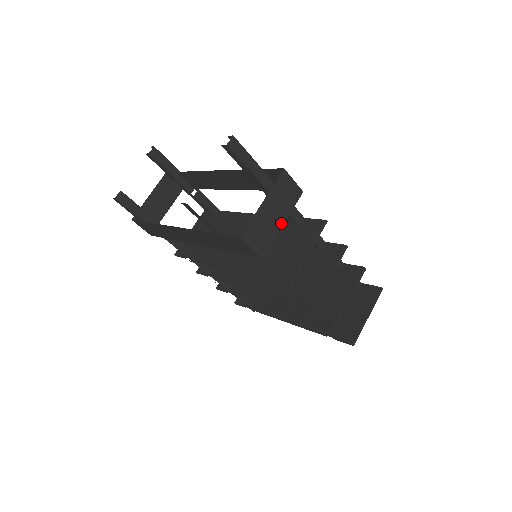
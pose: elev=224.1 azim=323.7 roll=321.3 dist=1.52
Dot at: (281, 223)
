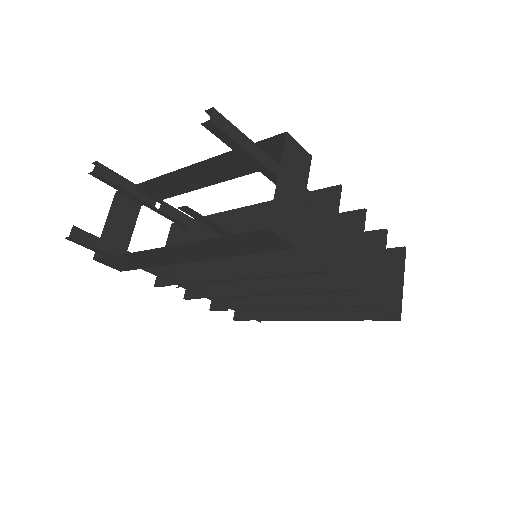
Dot at: (302, 199)
